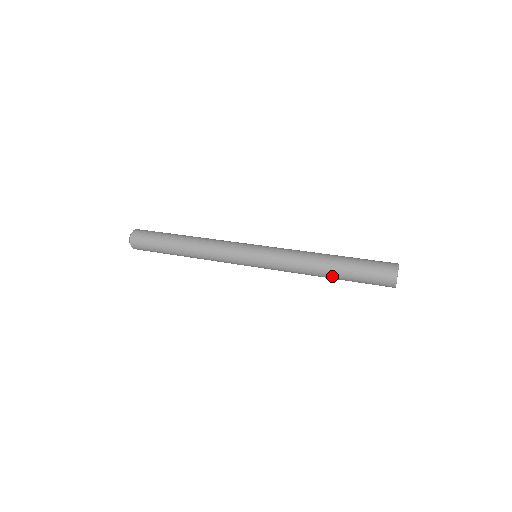
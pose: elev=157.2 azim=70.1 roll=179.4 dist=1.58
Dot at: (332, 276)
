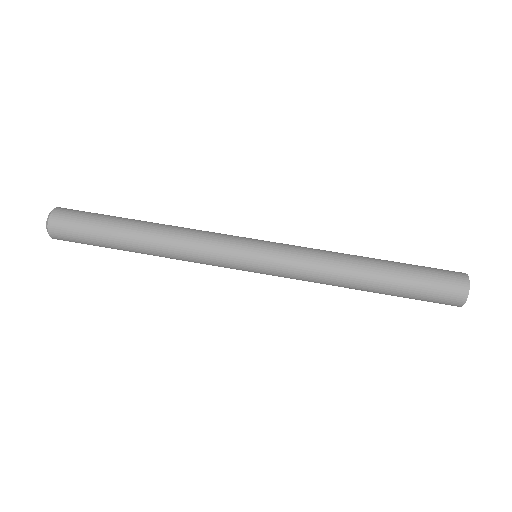
Dot at: occluded
